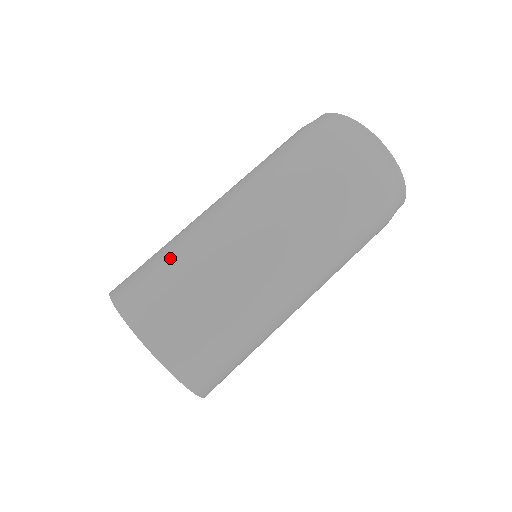
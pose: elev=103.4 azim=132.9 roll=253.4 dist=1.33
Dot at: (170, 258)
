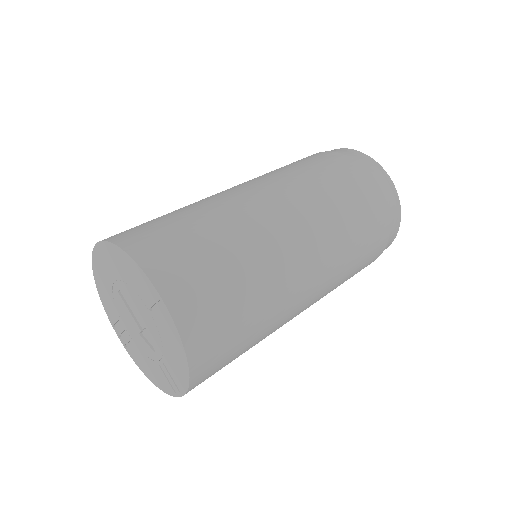
Dot at: (216, 235)
